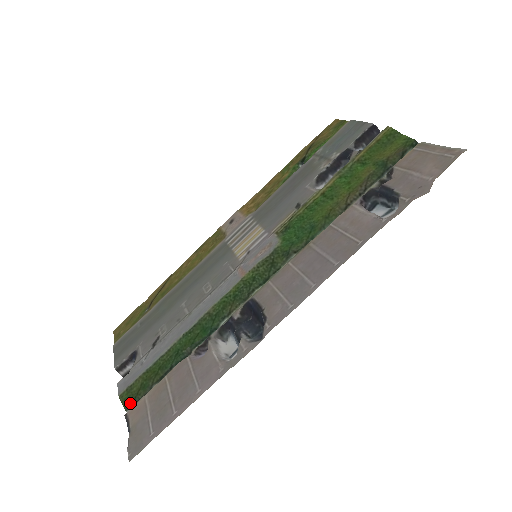
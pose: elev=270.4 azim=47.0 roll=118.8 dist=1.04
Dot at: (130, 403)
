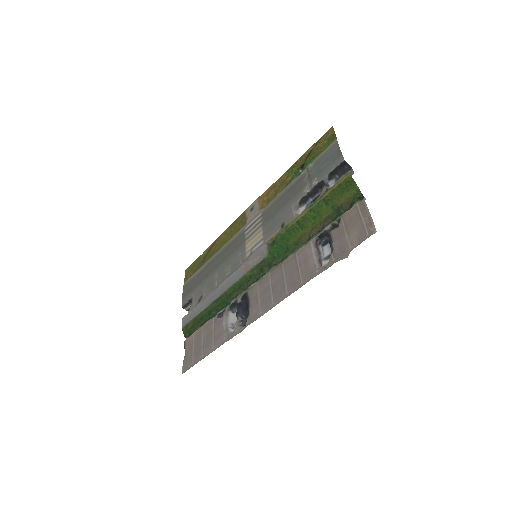
Dot at: (187, 334)
